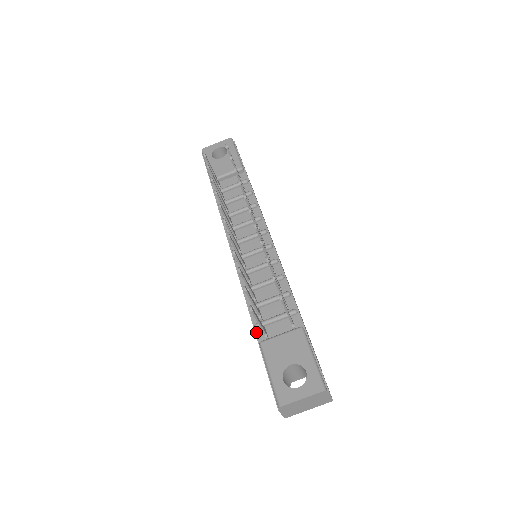
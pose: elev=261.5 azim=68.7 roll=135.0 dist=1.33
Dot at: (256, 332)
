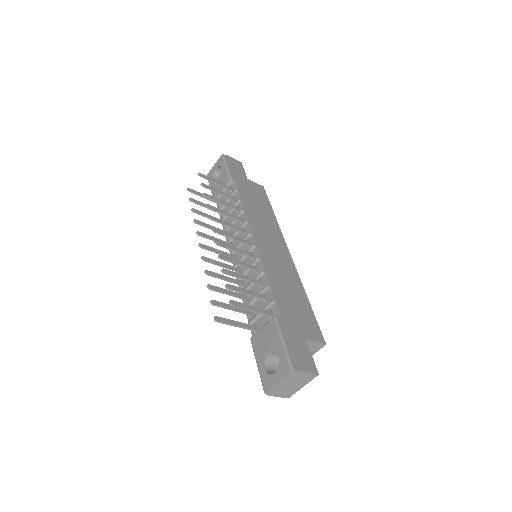
Dot at: occluded
